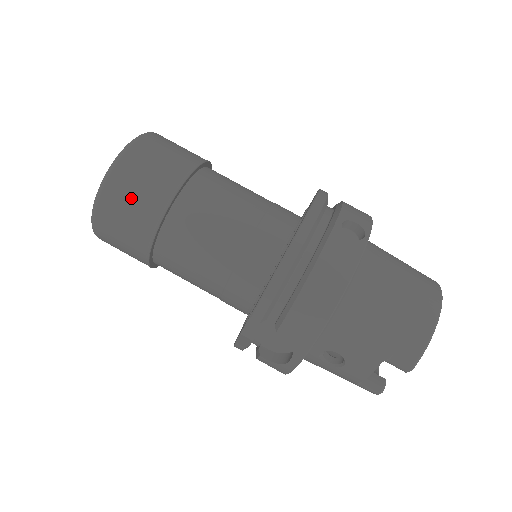
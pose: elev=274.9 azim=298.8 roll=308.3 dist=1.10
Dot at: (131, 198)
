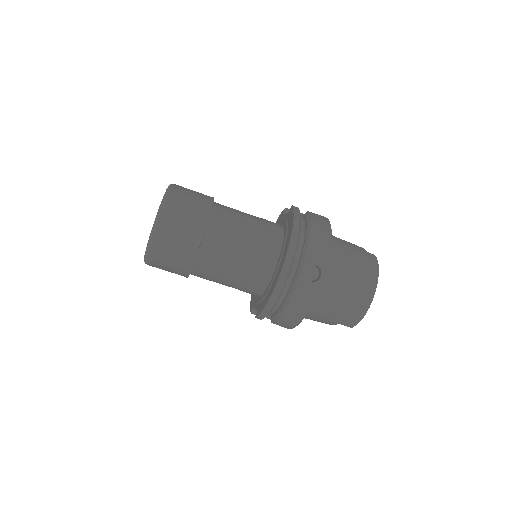
Dot at: (167, 262)
